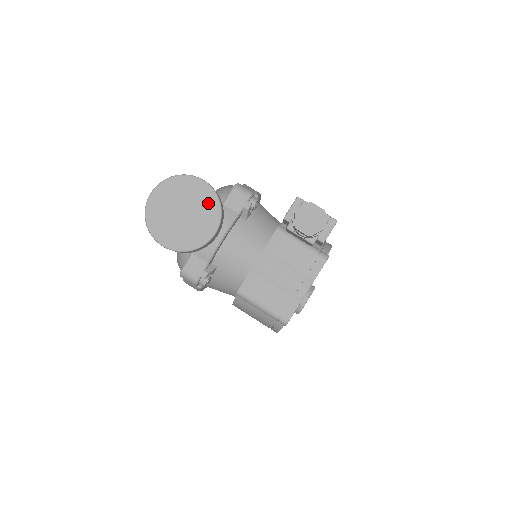
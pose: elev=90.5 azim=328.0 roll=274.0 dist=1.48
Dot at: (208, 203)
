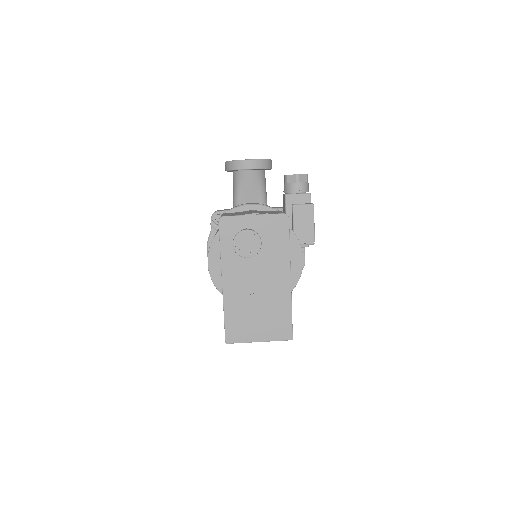
Dot at: occluded
